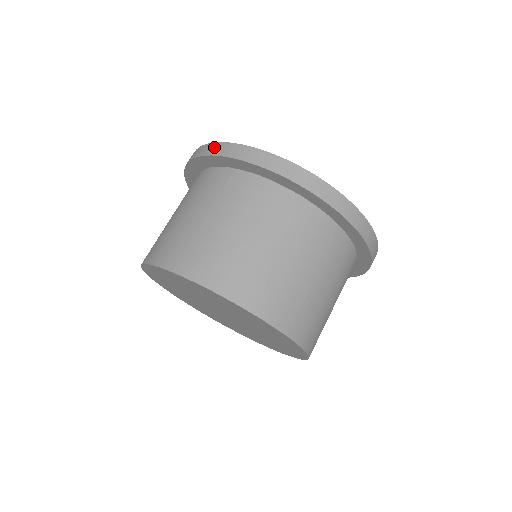
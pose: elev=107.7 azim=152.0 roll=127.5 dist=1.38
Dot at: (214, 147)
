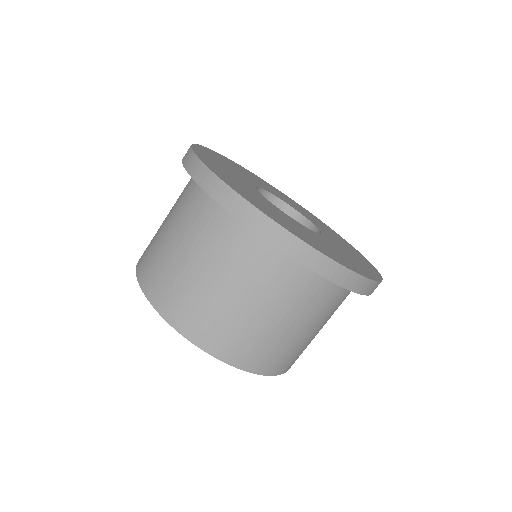
Dot at: (252, 215)
